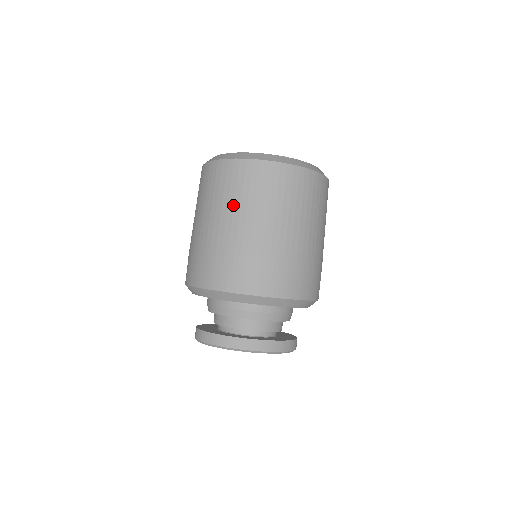
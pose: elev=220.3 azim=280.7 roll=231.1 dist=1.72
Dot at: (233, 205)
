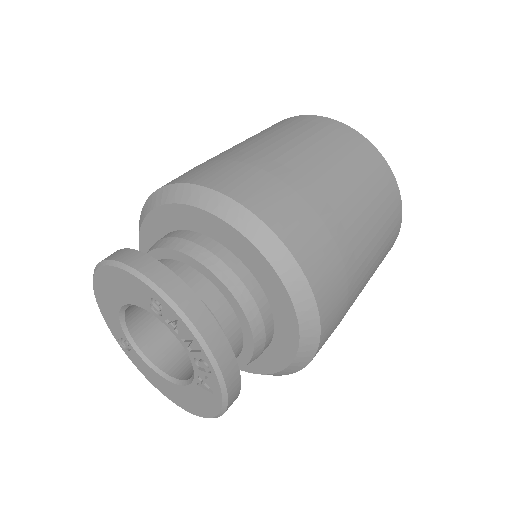
Dot at: (337, 161)
